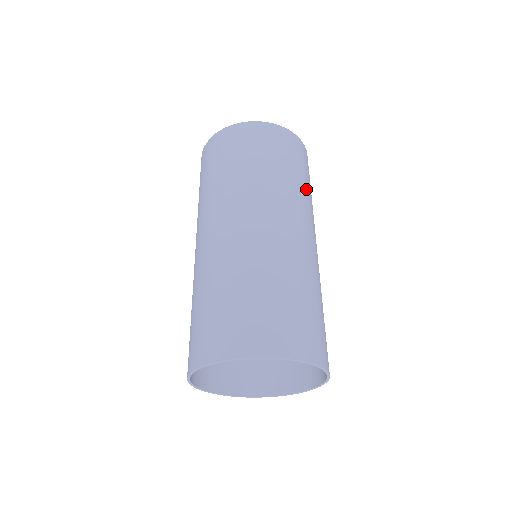
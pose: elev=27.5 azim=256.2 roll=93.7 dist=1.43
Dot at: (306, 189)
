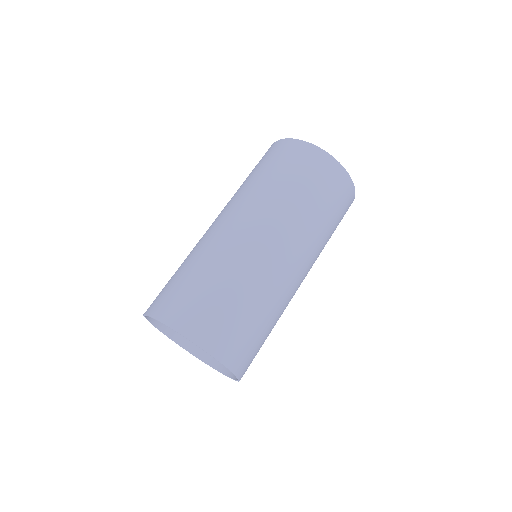
Dot at: (299, 199)
